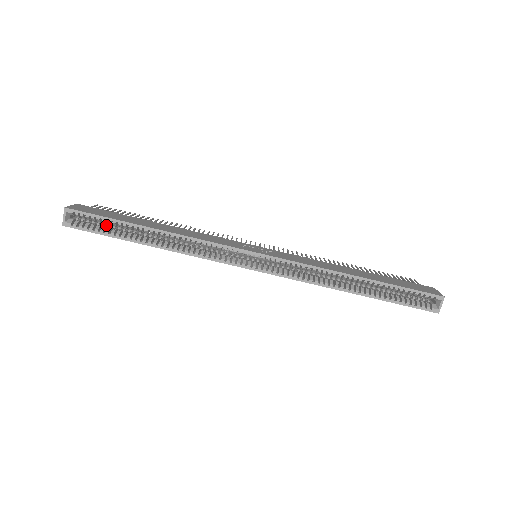
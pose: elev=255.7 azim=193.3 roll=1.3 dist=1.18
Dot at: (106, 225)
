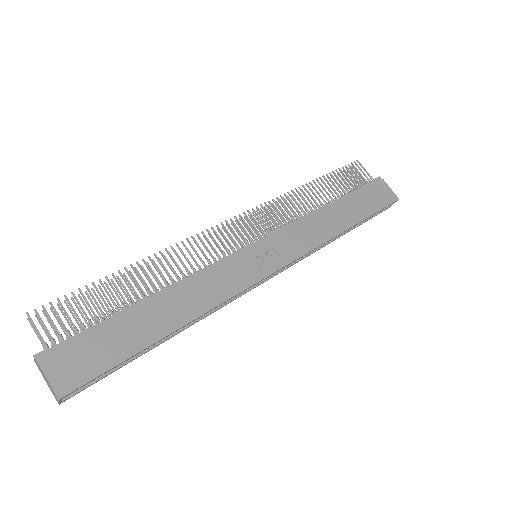
Dot at: occluded
